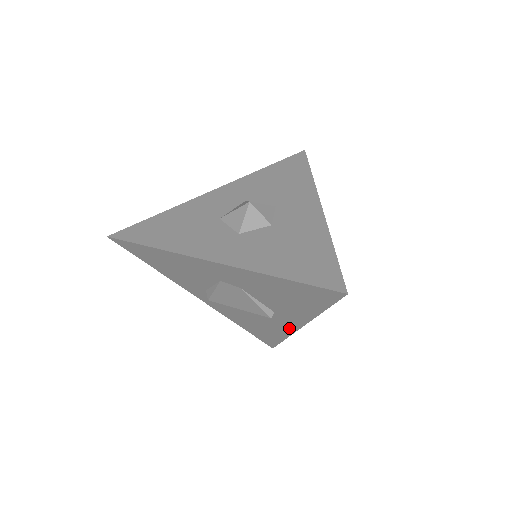
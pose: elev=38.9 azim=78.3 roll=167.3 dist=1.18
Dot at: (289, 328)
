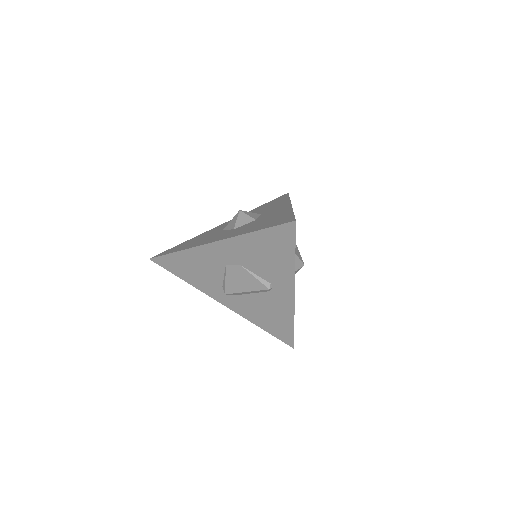
Dot at: (289, 301)
